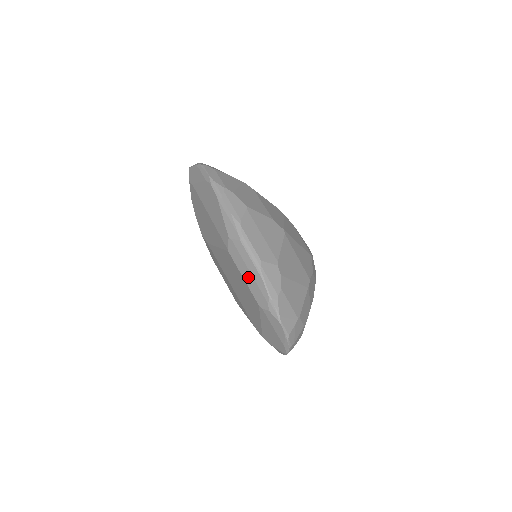
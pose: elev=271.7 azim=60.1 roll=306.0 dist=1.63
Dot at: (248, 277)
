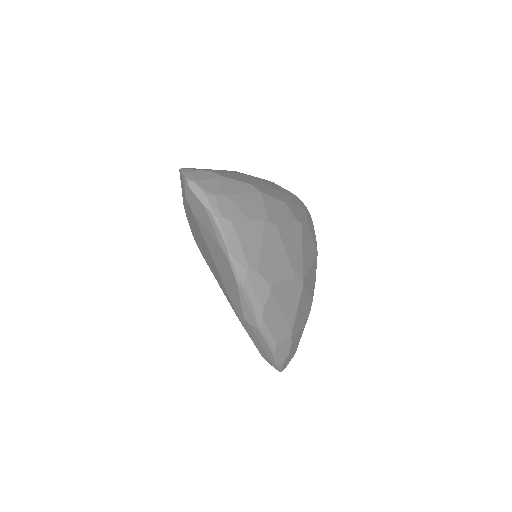
Dot at: (257, 344)
